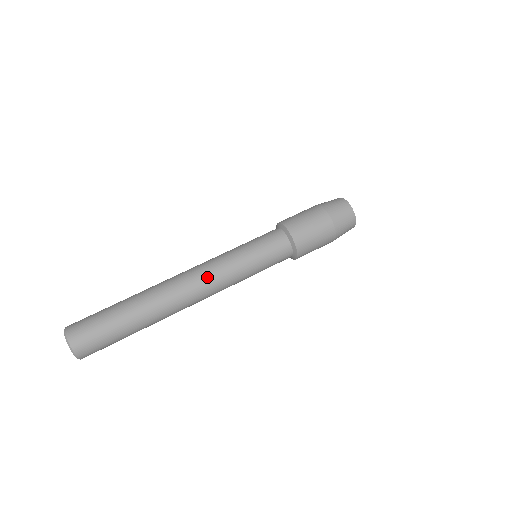
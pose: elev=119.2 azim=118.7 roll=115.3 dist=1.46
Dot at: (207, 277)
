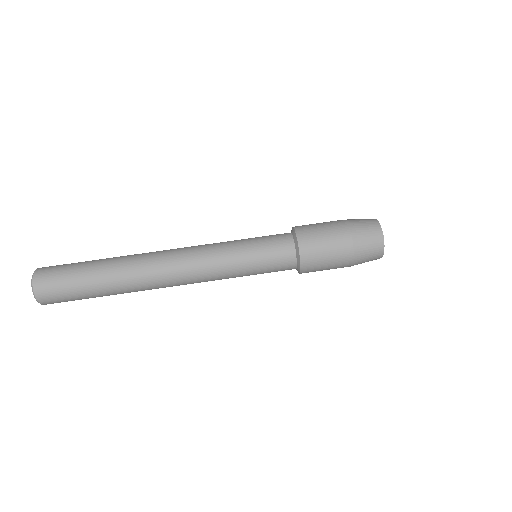
Dot at: (193, 275)
